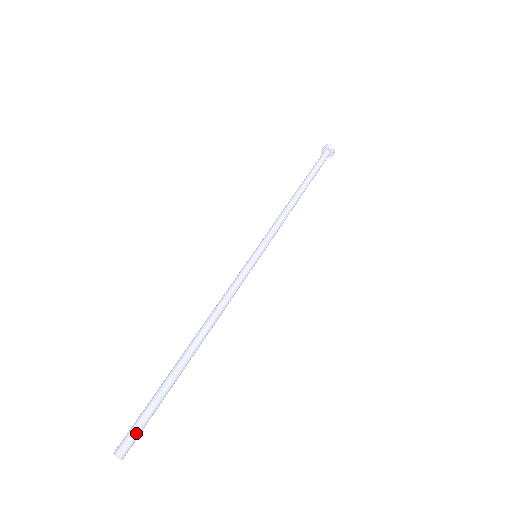
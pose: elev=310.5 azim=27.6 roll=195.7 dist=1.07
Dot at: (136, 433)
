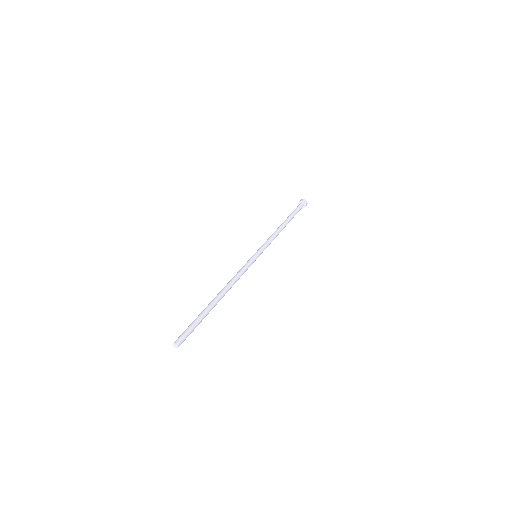
Dot at: (186, 334)
